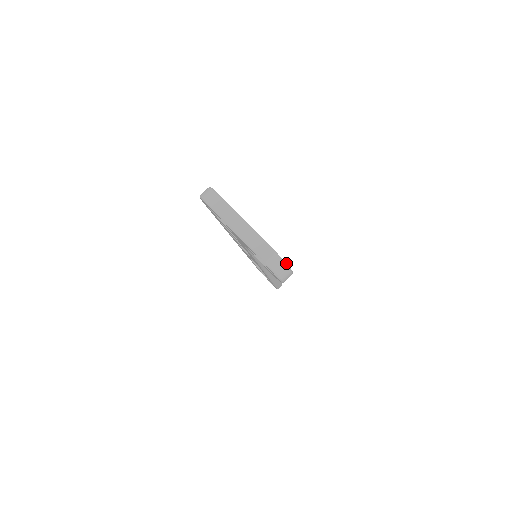
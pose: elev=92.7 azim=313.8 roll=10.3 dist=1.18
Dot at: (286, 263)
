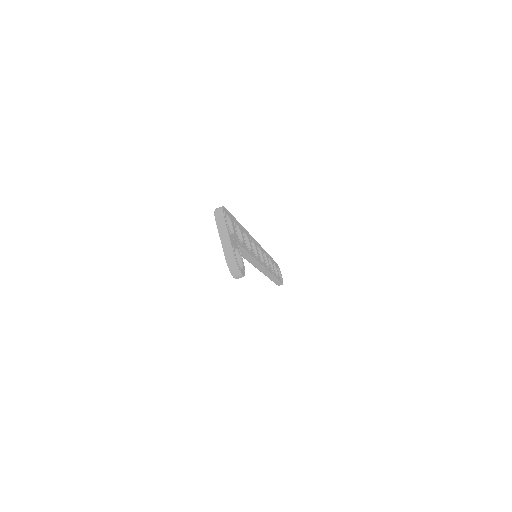
Dot at: (239, 269)
